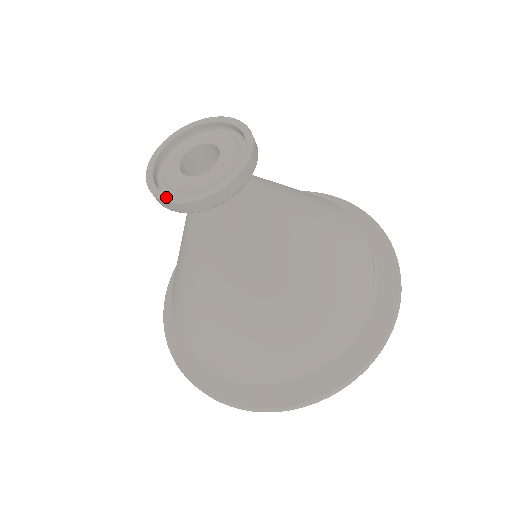
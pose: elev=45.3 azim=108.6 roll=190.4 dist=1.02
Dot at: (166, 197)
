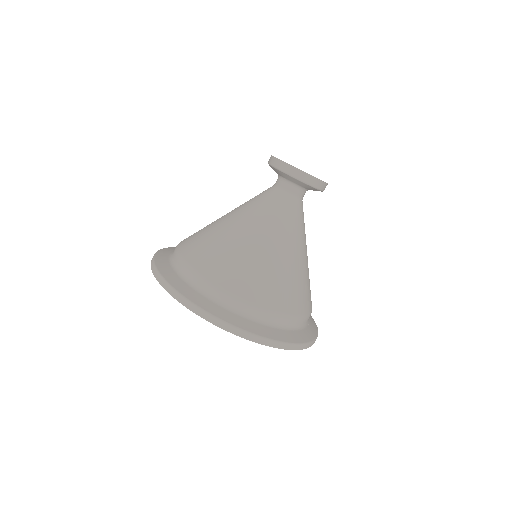
Dot at: (285, 162)
